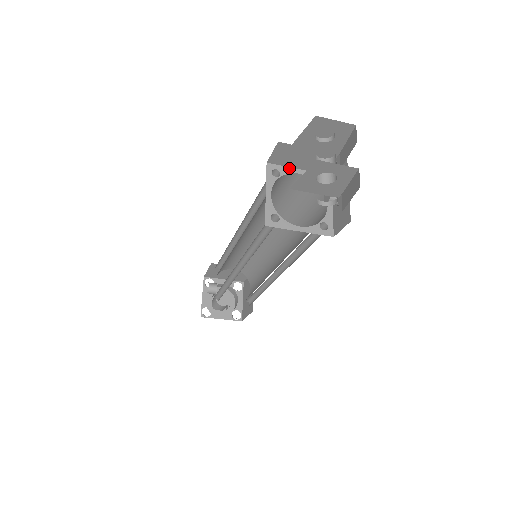
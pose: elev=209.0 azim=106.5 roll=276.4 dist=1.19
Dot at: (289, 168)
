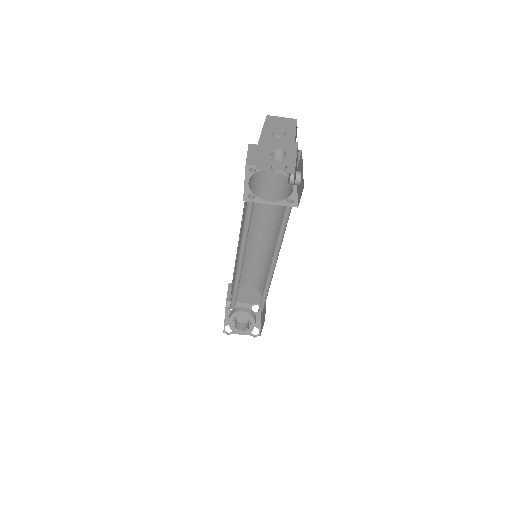
Dot at: occluded
